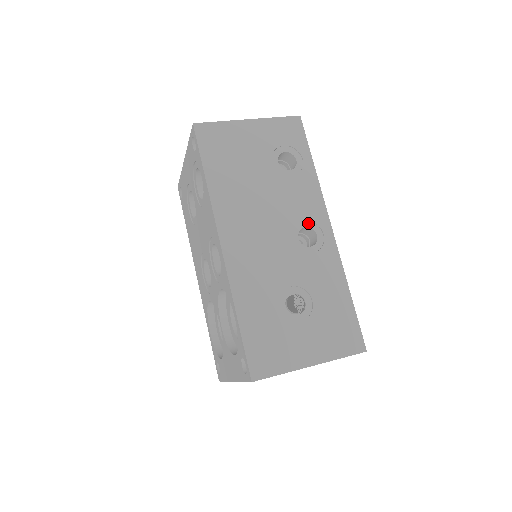
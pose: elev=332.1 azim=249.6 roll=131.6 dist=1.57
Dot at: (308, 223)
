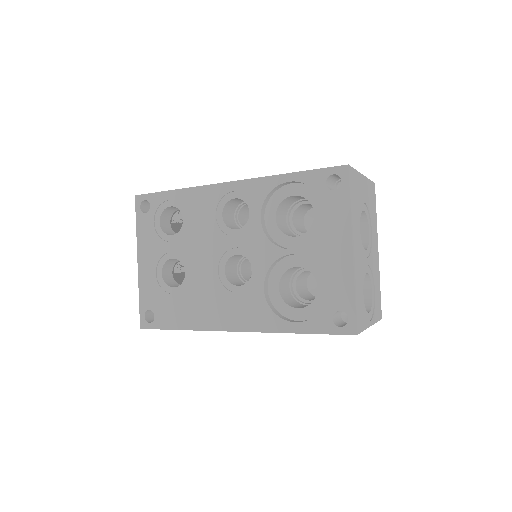
Dot at: occluded
